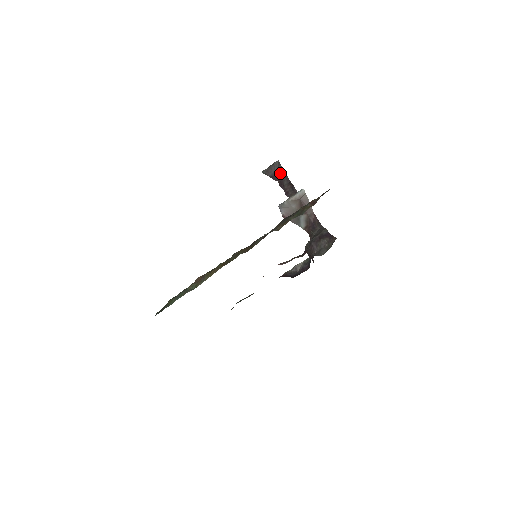
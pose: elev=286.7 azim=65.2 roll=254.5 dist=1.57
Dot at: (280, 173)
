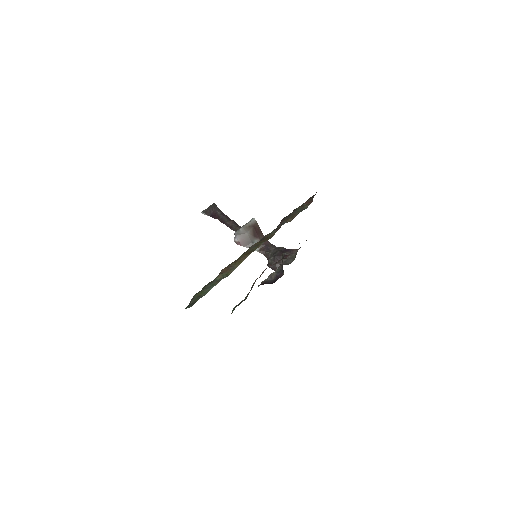
Dot at: (218, 213)
